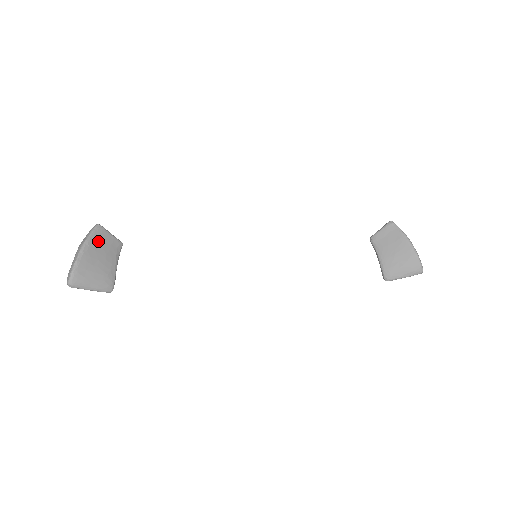
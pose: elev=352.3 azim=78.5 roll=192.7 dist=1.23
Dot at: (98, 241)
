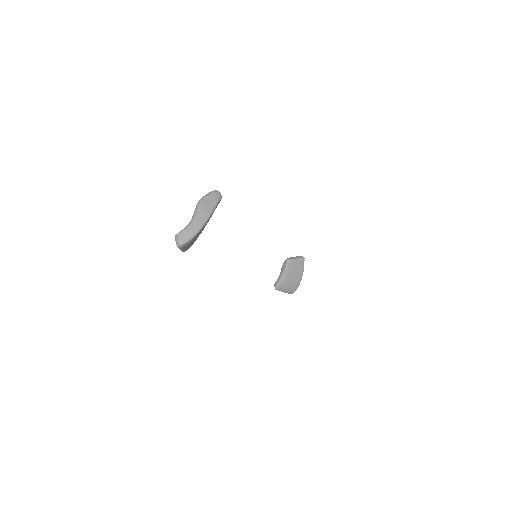
Dot at: occluded
